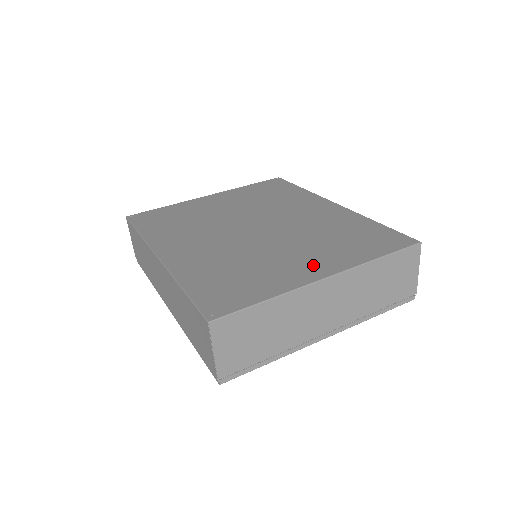
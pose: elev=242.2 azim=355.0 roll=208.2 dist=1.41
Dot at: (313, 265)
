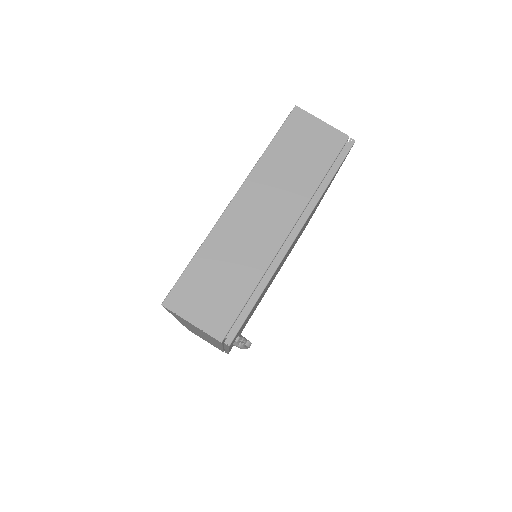
Dot at: occluded
